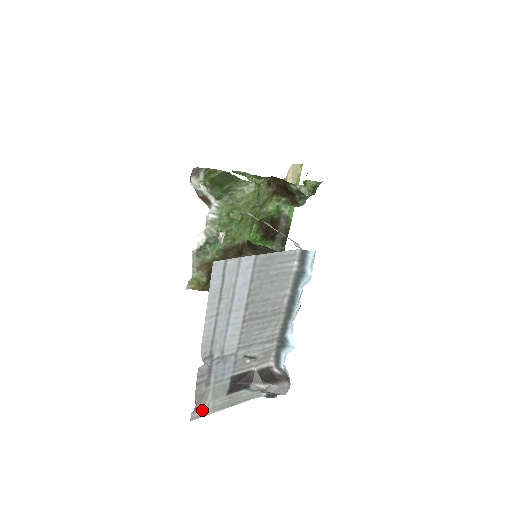
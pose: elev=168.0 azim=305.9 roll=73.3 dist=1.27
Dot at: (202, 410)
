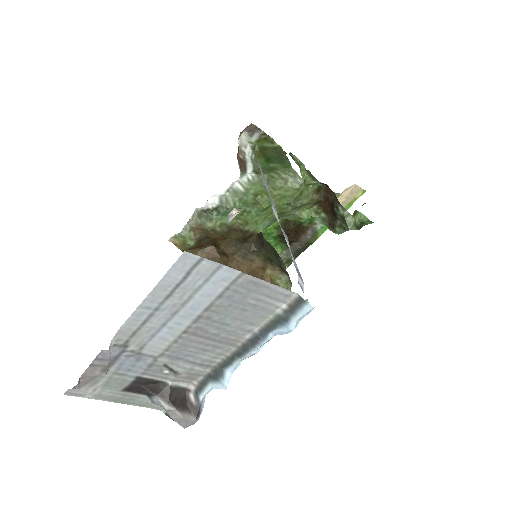
Dot at: (84, 391)
